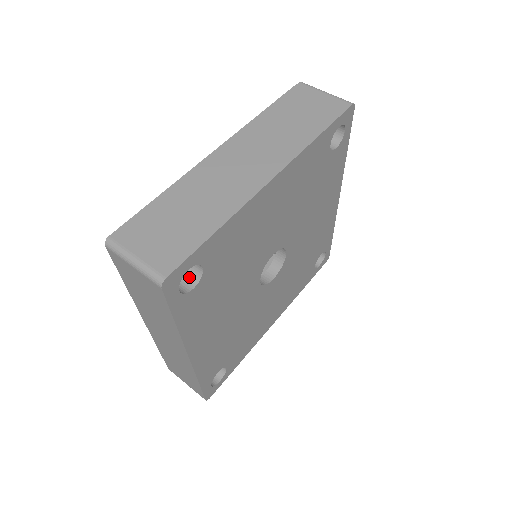
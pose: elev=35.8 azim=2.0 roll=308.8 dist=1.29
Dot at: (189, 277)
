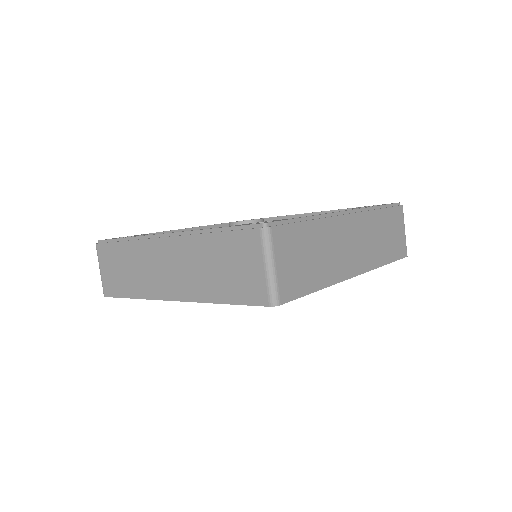
Dot at: occluded
